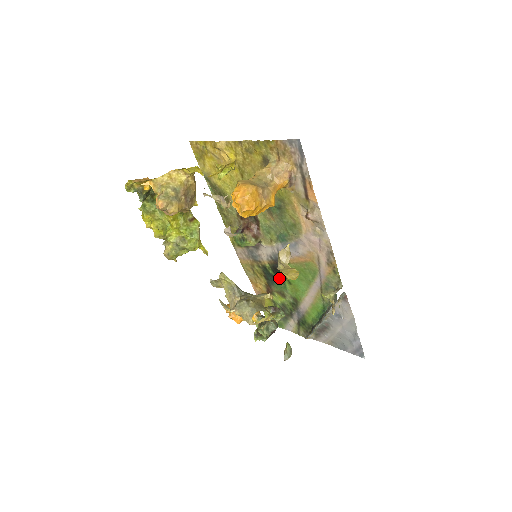
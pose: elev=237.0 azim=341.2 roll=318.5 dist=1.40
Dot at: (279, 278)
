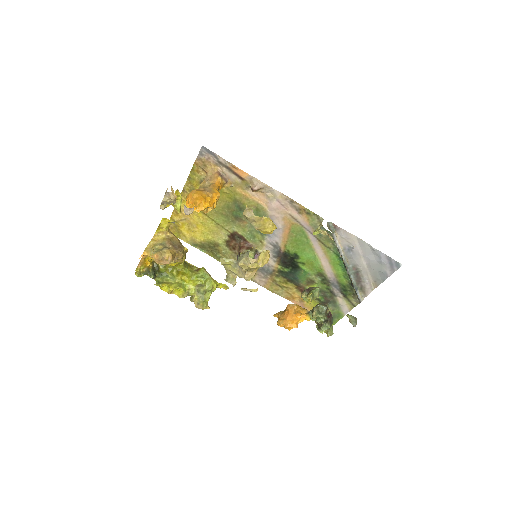
Dot at: (295, 269)
